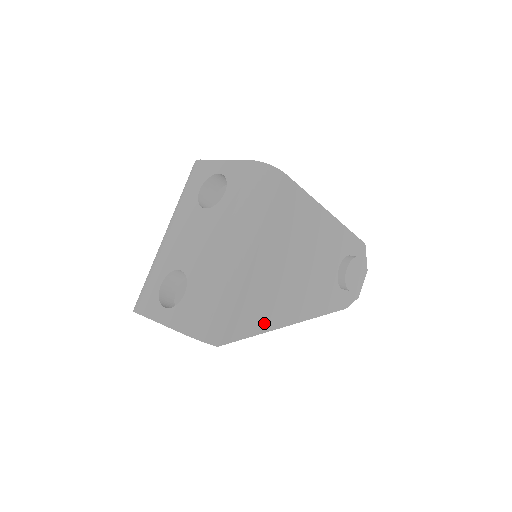
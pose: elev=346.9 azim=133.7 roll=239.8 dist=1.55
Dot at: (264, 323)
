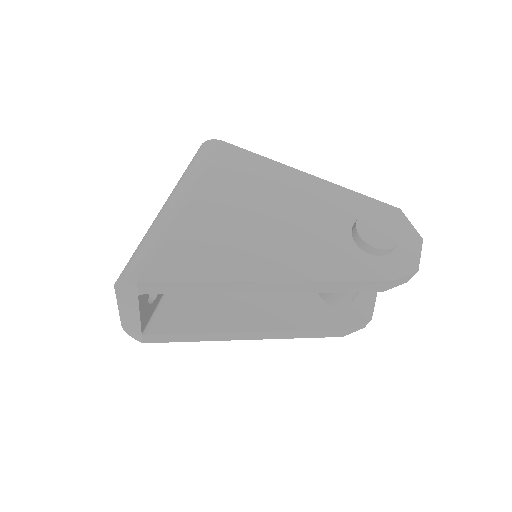
Dot at: (217, 271)
